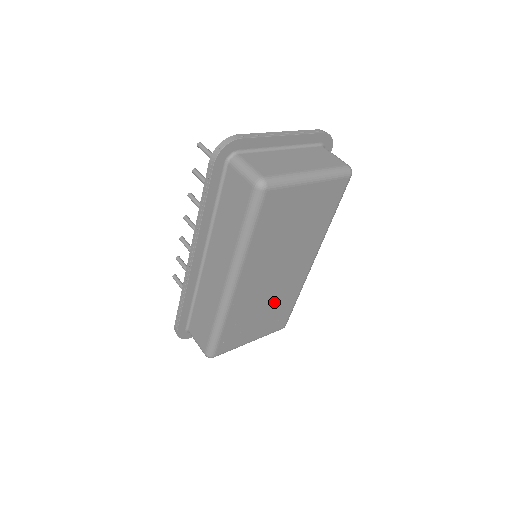
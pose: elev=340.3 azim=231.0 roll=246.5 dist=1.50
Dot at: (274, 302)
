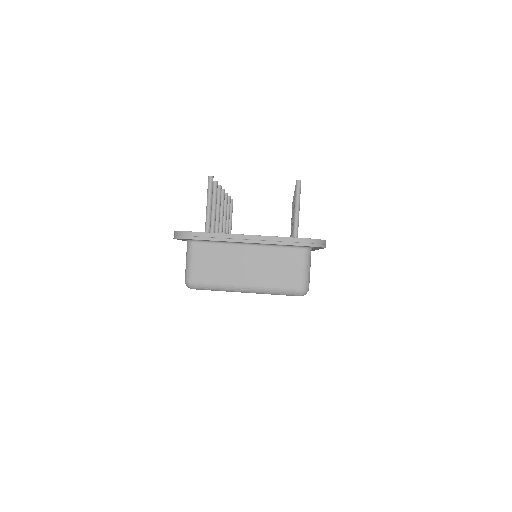
Dot at: occluded
